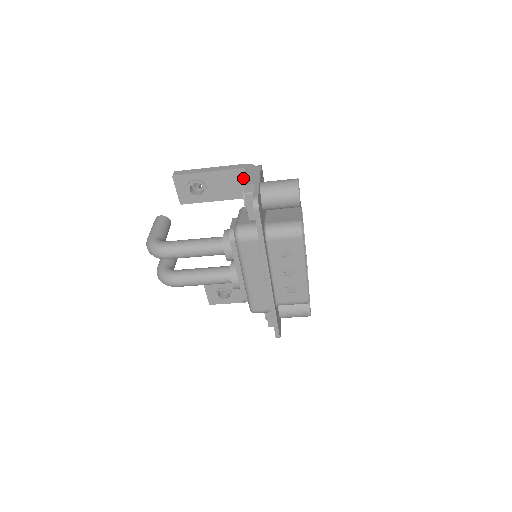
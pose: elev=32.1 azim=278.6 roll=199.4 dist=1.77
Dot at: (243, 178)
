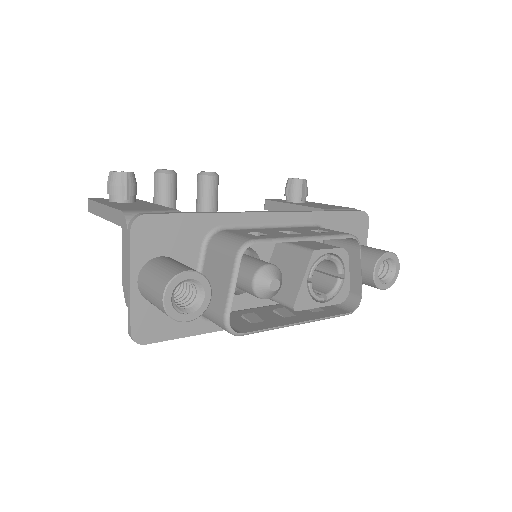
Dot at: occluded
